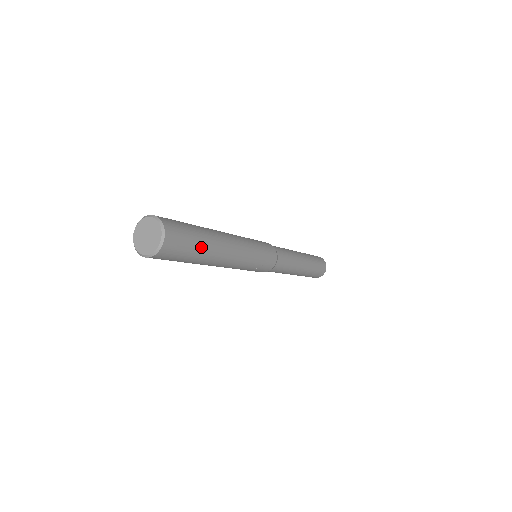
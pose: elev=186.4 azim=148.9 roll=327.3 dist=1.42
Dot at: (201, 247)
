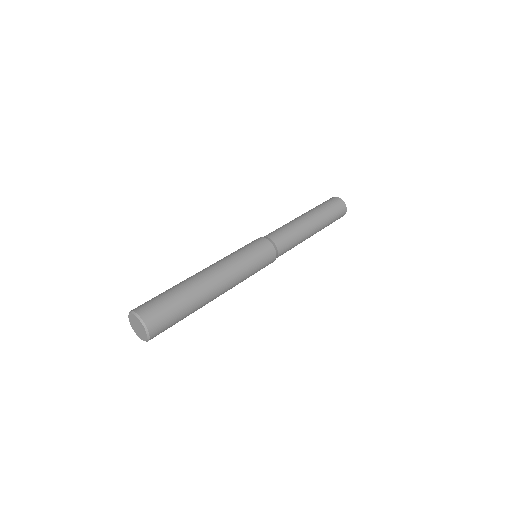
Dot at: occluded
